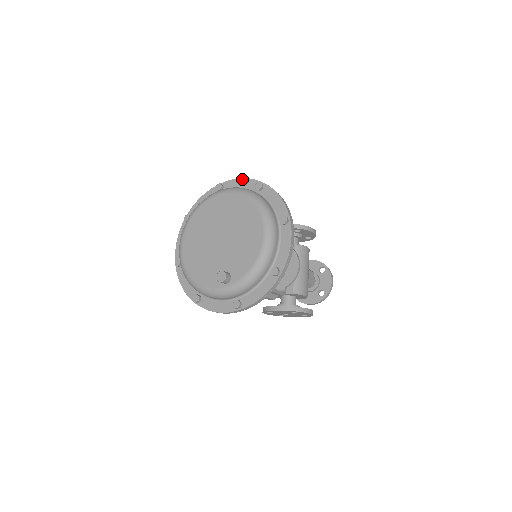
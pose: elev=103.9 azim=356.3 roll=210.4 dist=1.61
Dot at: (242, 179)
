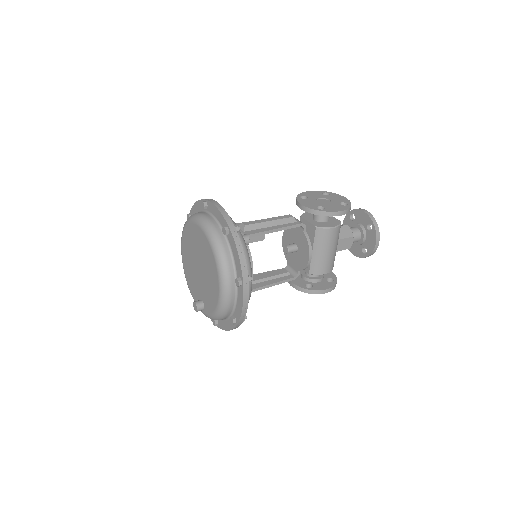
Dot at: (217, 210)
